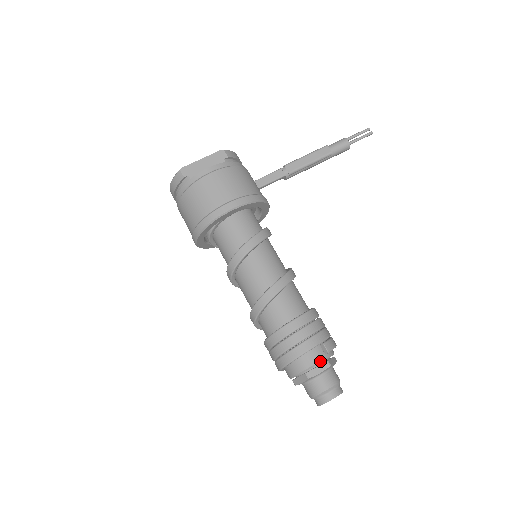
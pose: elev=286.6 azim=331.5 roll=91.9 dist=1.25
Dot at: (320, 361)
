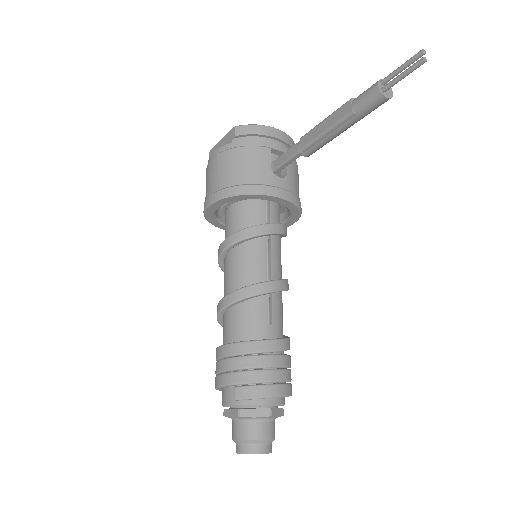
Dot at: (230, 404)
